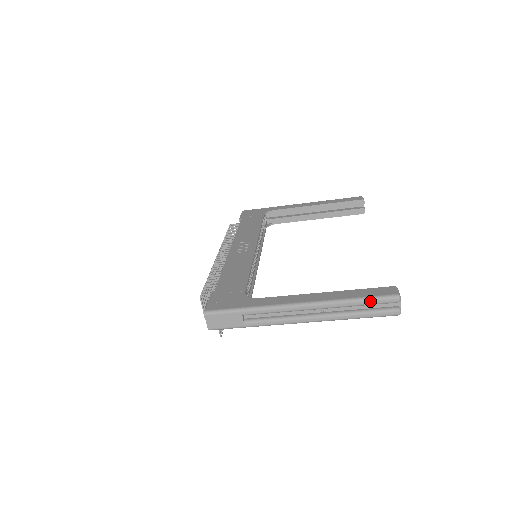
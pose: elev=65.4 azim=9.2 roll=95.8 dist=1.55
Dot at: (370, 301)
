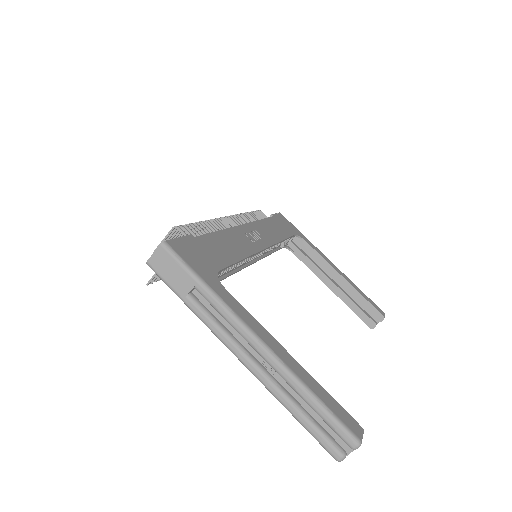
Dot at: (328, 416)
